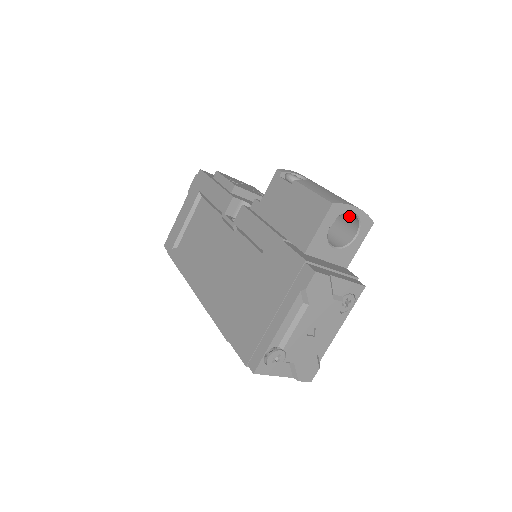
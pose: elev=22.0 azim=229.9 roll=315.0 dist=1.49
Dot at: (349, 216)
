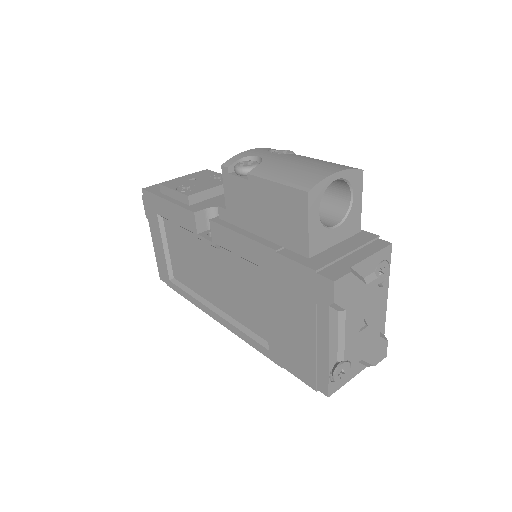
Dot at: occluded
